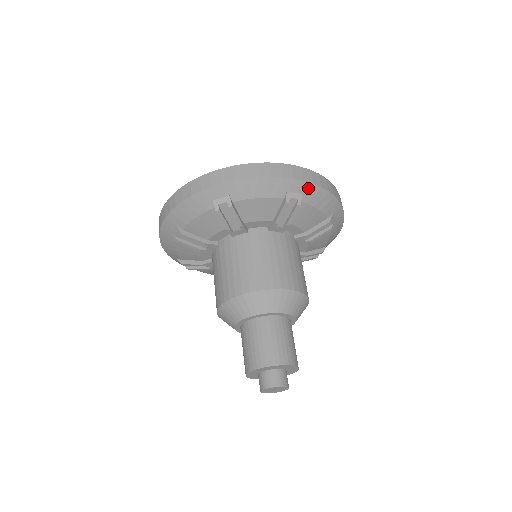
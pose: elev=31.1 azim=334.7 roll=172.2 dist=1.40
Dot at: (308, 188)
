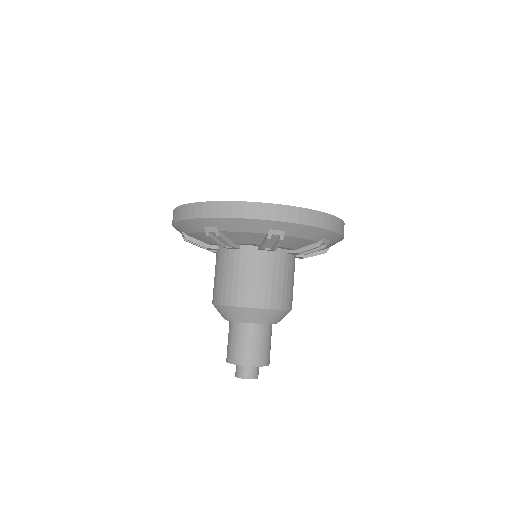
Dot at: (337, 237)
